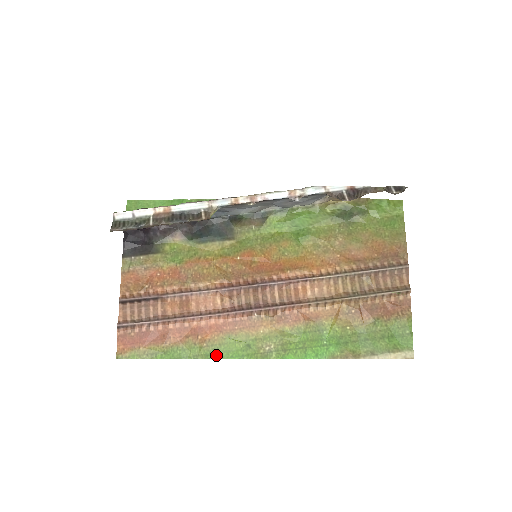
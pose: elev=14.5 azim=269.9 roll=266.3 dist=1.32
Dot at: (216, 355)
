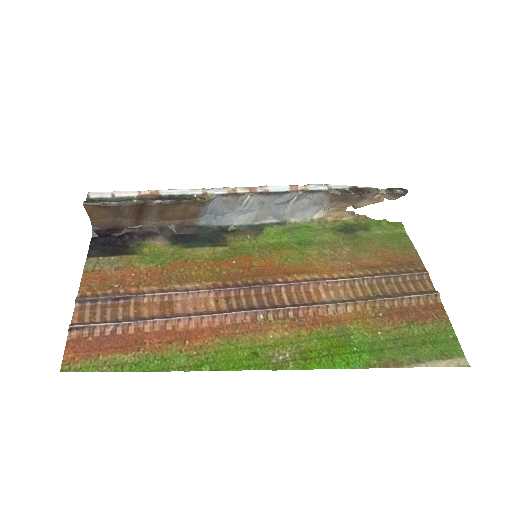
Dot at: (211, 366)
